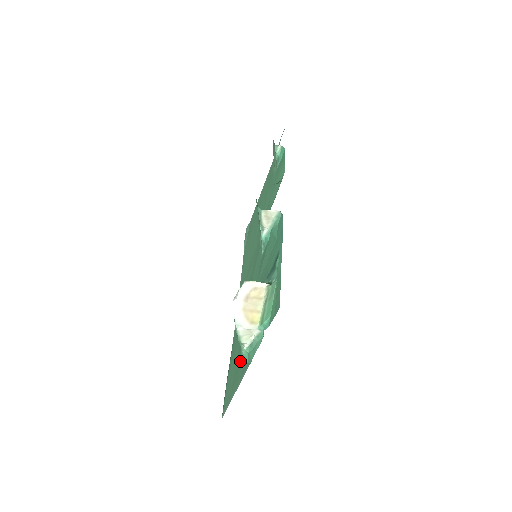
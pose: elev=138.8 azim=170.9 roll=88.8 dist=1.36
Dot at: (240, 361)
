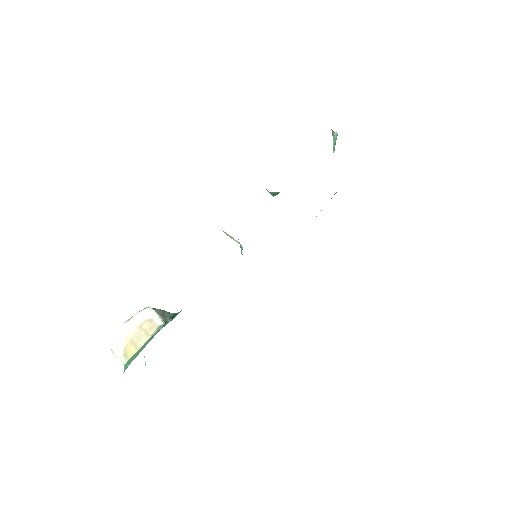
Dot at: occluded
